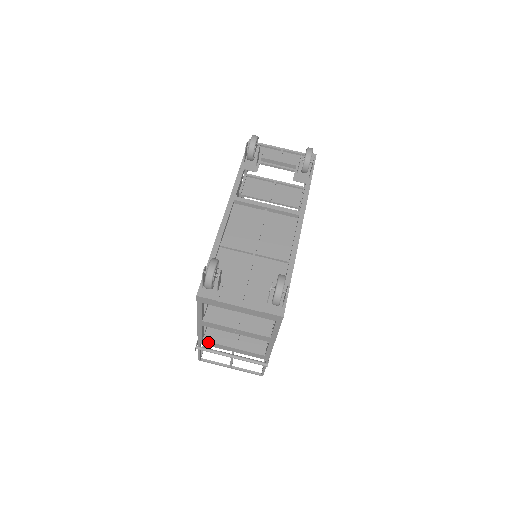
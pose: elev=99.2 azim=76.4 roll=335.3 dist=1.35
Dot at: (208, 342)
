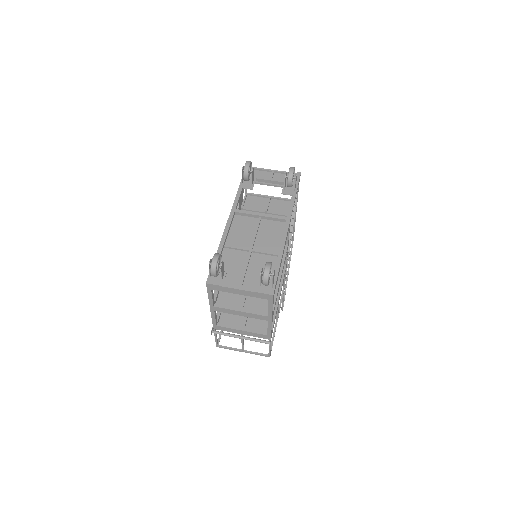
Dot at: (221, 327)
